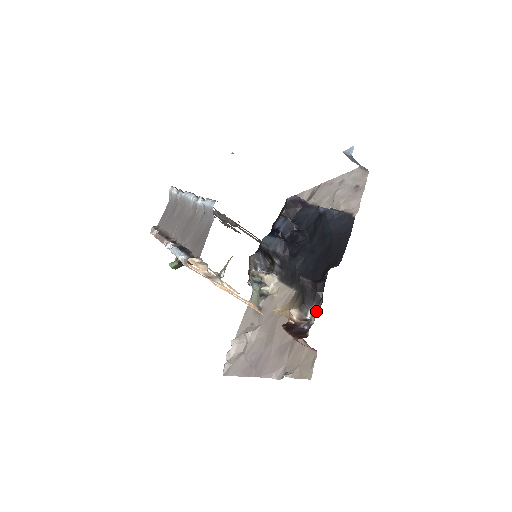
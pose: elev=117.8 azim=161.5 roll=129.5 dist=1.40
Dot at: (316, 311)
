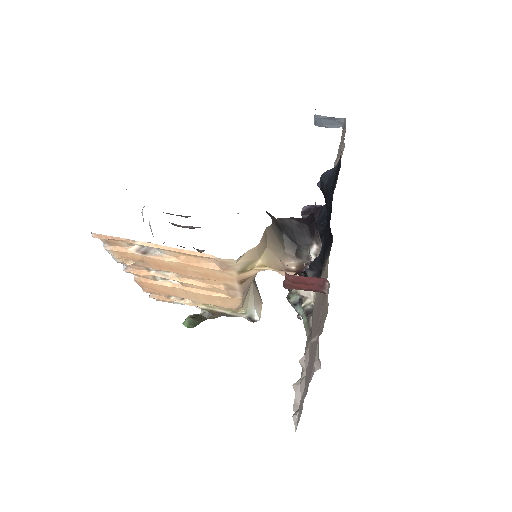
Dot at: (319, 247)
